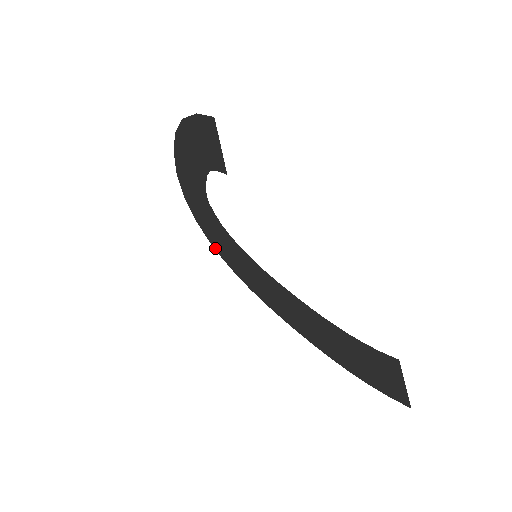
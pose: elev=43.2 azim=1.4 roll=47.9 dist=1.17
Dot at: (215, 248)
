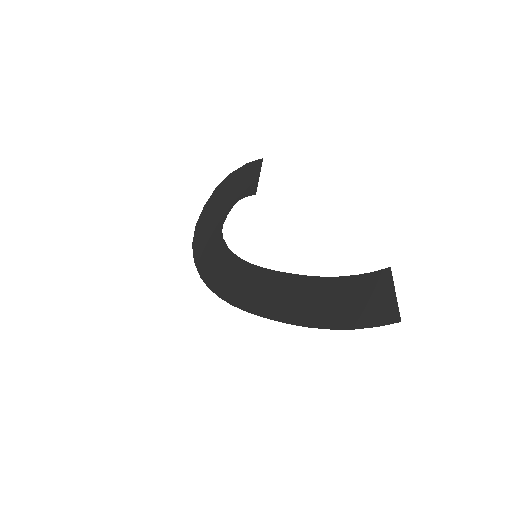
Dot at: (204, 280)
